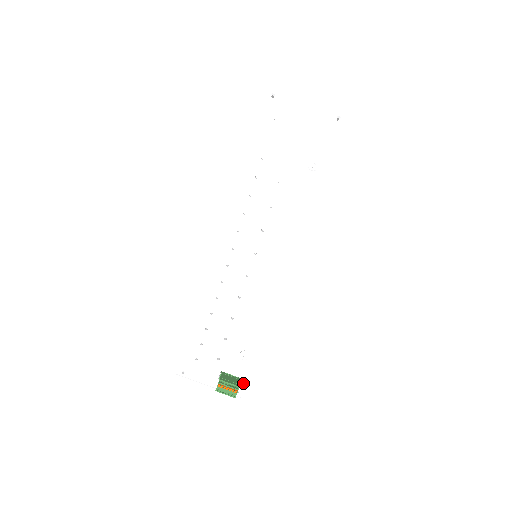
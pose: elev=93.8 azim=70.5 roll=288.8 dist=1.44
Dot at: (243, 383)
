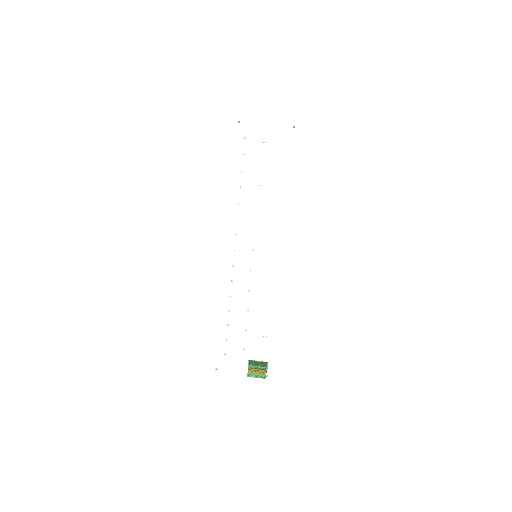
Dot at: (270, 366)
